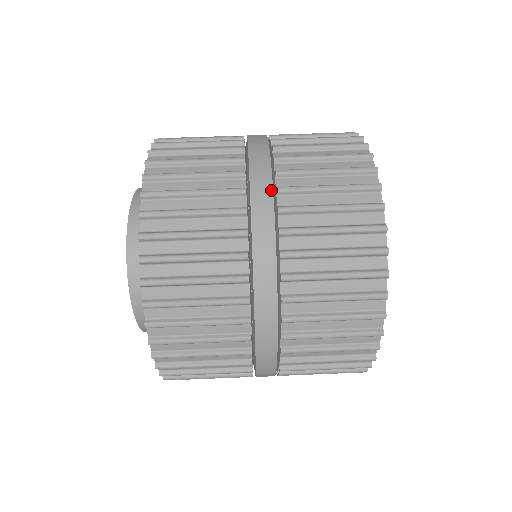
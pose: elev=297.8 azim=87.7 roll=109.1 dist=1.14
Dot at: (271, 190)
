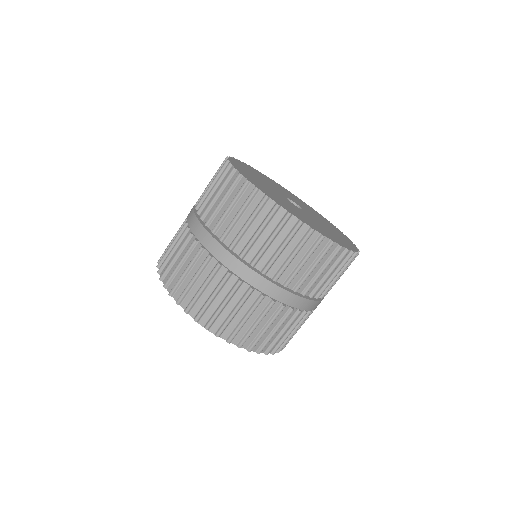
Dot at: (250, 270)
